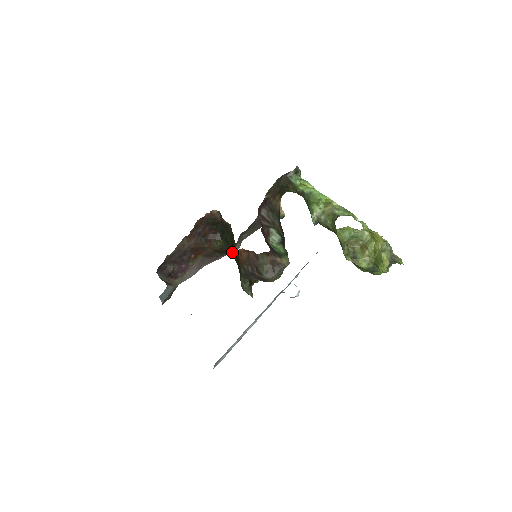
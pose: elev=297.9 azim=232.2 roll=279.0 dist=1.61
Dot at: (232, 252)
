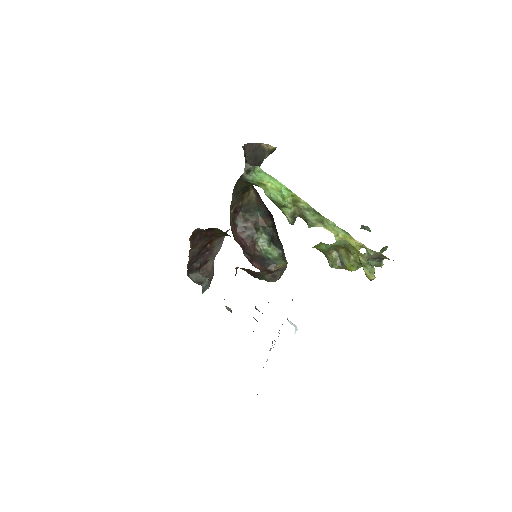
Dot at: occluded
